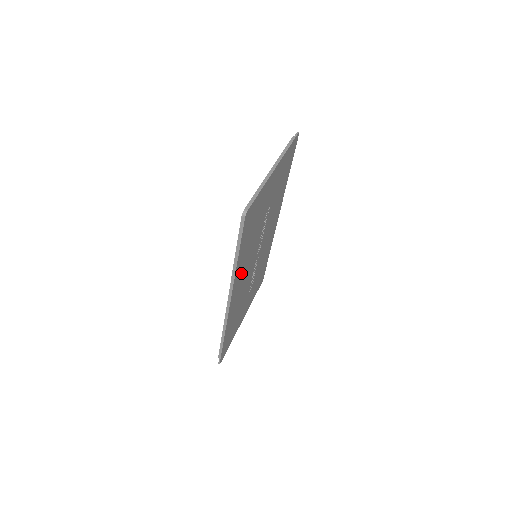
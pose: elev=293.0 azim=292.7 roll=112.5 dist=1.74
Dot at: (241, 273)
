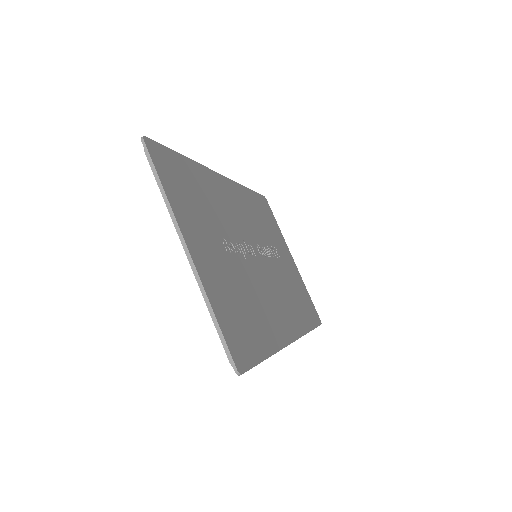
Dot at: (273, 319)
